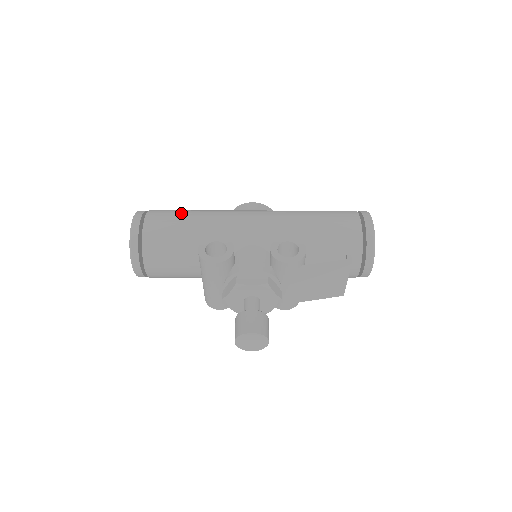
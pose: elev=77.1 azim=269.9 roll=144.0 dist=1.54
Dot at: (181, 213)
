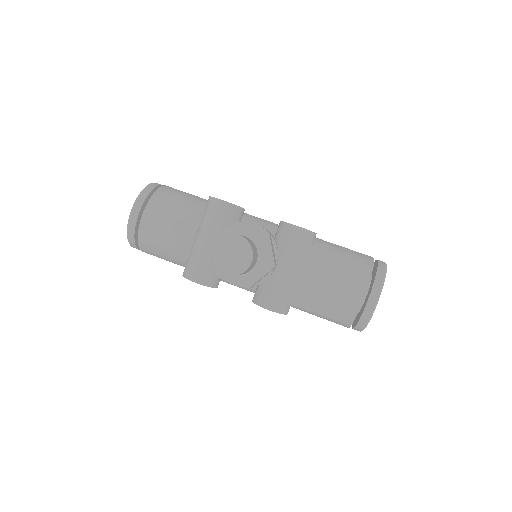
Dot at: occluded
